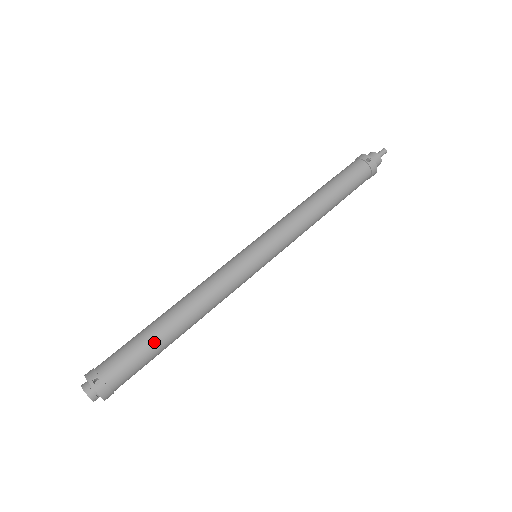
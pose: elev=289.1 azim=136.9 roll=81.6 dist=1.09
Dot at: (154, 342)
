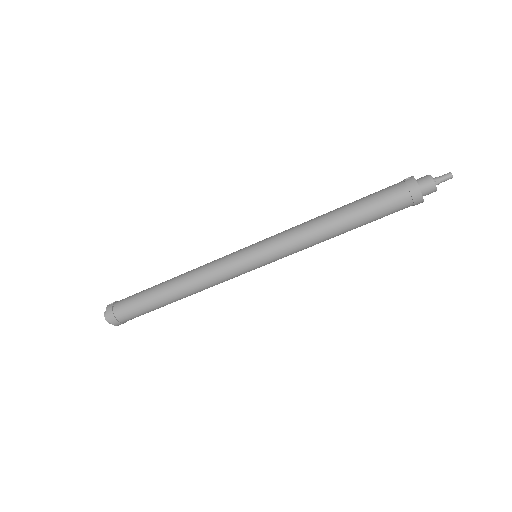
Dot at: (149, 290)
